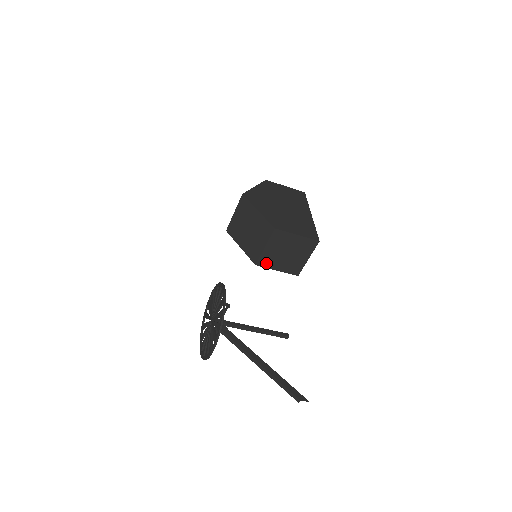
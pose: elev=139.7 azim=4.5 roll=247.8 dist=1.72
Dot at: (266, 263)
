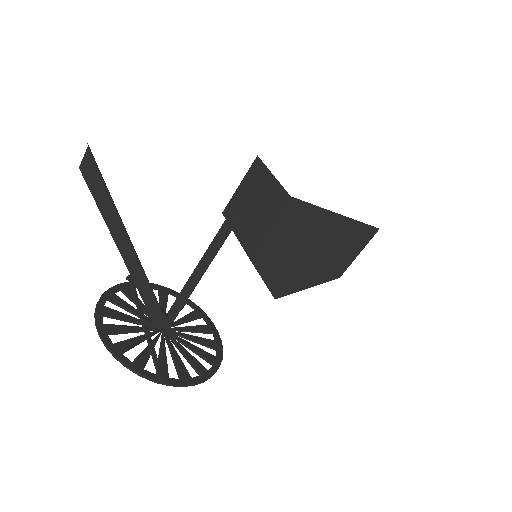
Dot at: (253, 241)
